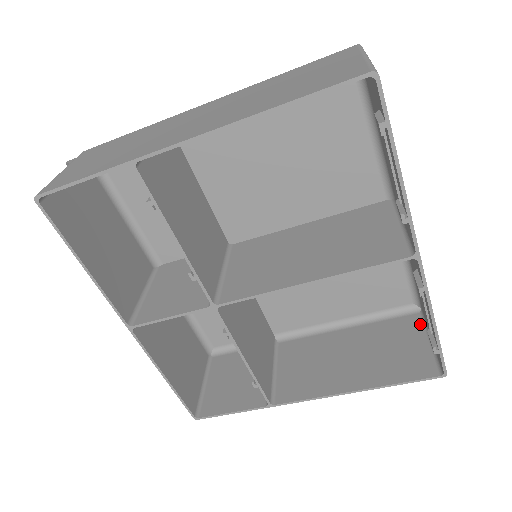
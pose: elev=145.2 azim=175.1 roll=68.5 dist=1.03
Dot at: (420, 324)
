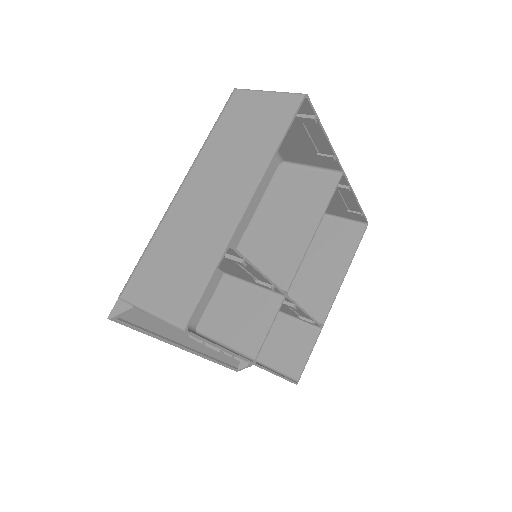
Dot at: (325, 218)
